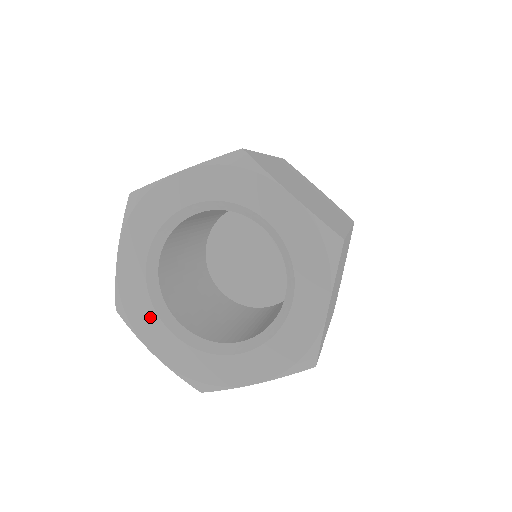
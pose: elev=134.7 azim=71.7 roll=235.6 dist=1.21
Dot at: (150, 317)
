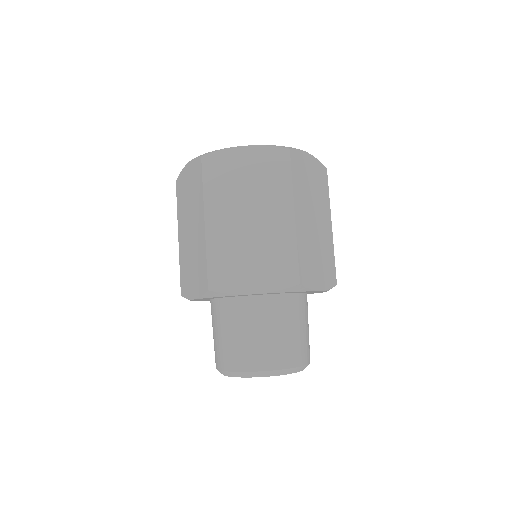
Dot at: occluded
